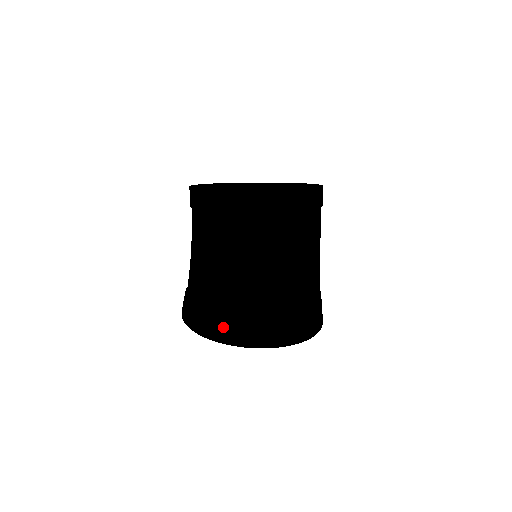
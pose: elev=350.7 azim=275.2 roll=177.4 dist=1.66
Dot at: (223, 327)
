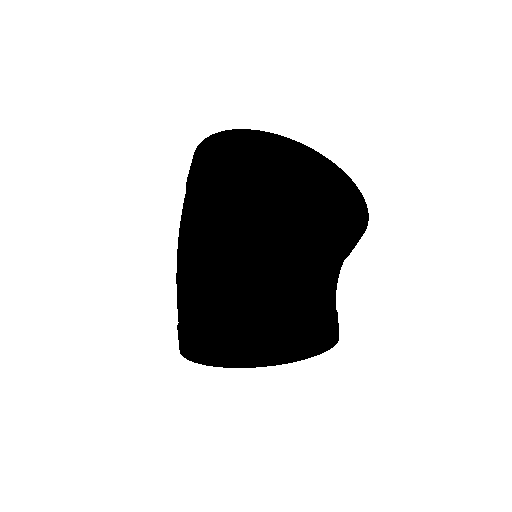
Dot at: occluded
